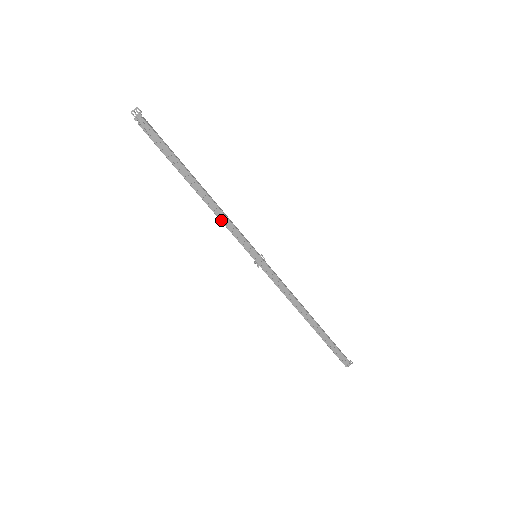
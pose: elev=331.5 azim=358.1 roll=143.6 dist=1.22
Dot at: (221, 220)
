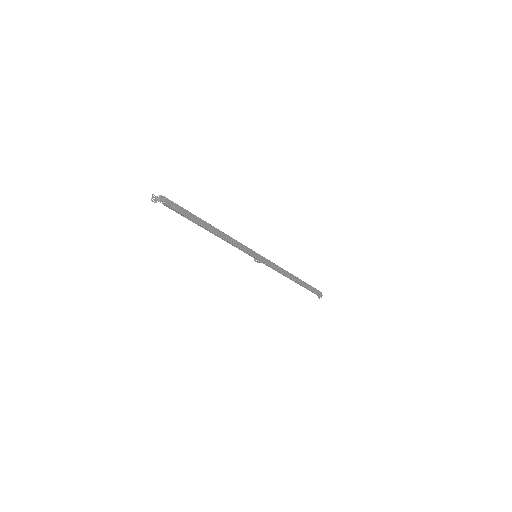
Dot at: (232, 243)
